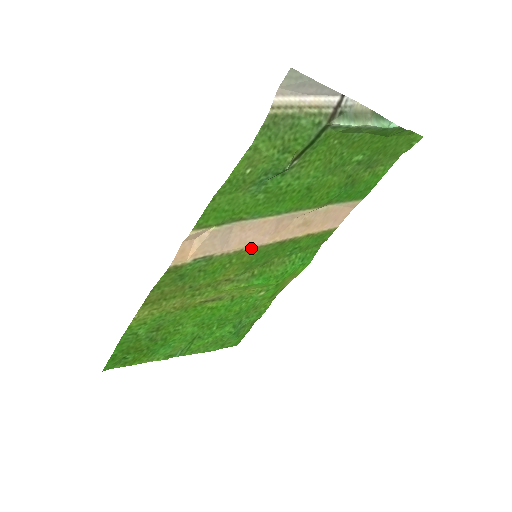
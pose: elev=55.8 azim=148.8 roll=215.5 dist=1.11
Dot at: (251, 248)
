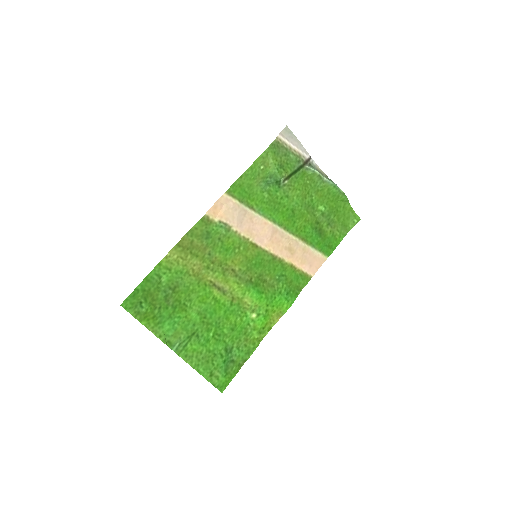
Dot at: (254, 244)
